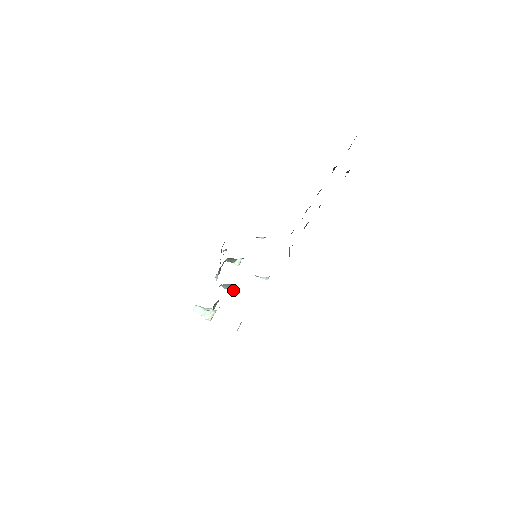
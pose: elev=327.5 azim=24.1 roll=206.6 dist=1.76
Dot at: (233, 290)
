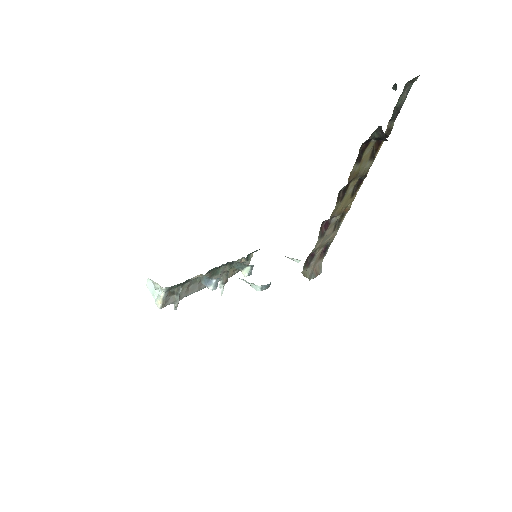
Dot at: (212, 290)
